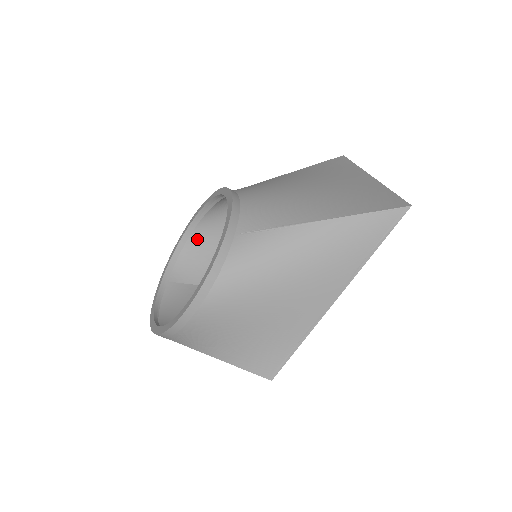
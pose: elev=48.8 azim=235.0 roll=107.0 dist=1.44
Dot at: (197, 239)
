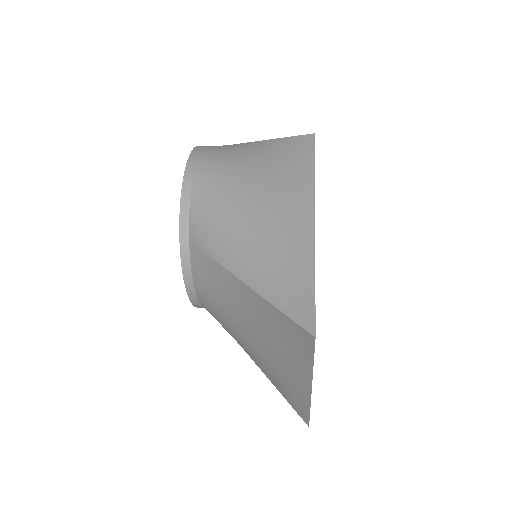
Dot at: occluded
